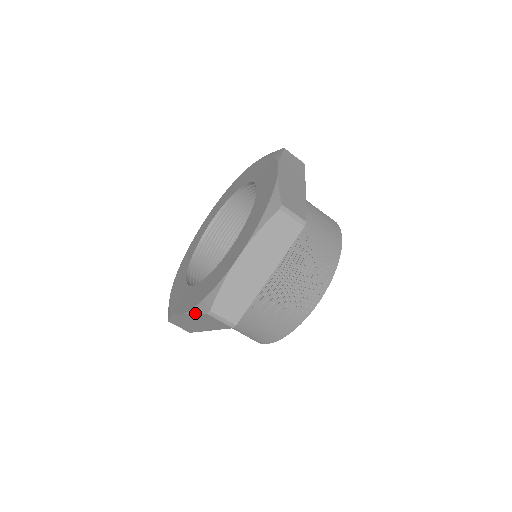
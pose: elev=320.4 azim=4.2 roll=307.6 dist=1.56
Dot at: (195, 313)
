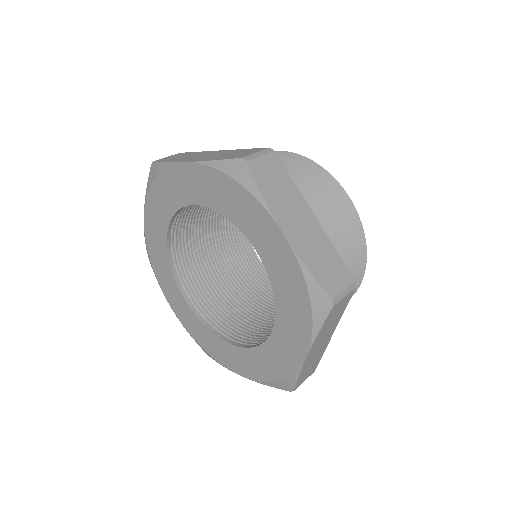
Dot at: (321, 327)
